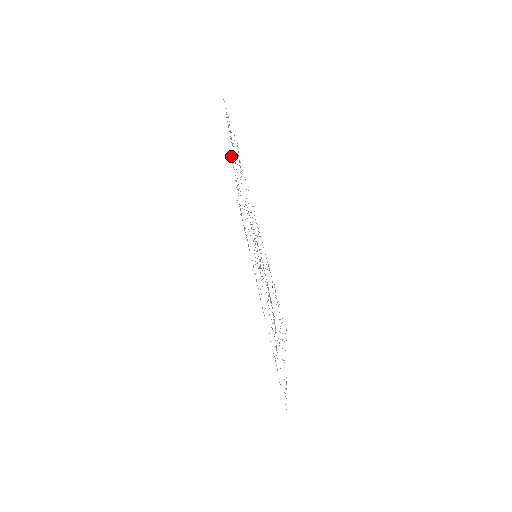
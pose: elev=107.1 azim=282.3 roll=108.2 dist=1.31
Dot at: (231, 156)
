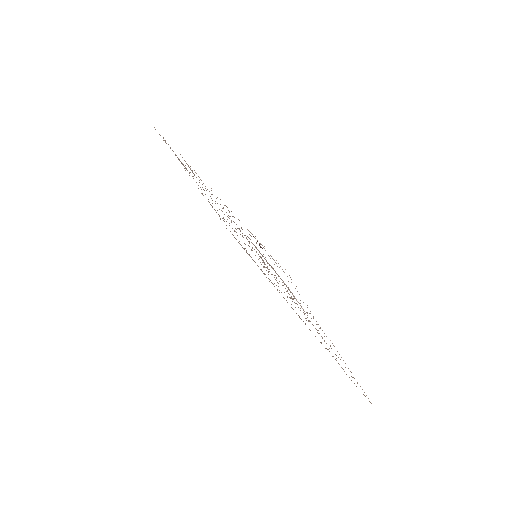
Dot at: occluded
